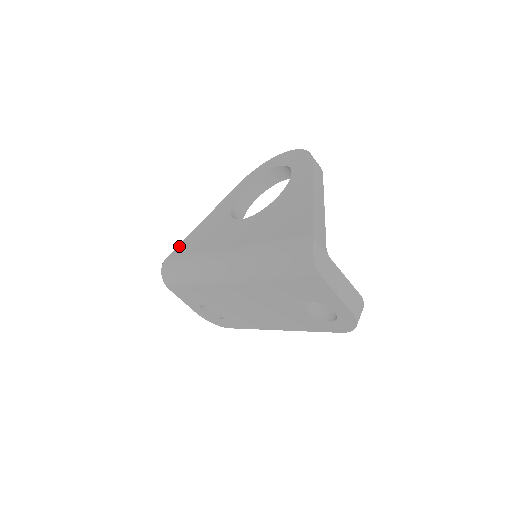
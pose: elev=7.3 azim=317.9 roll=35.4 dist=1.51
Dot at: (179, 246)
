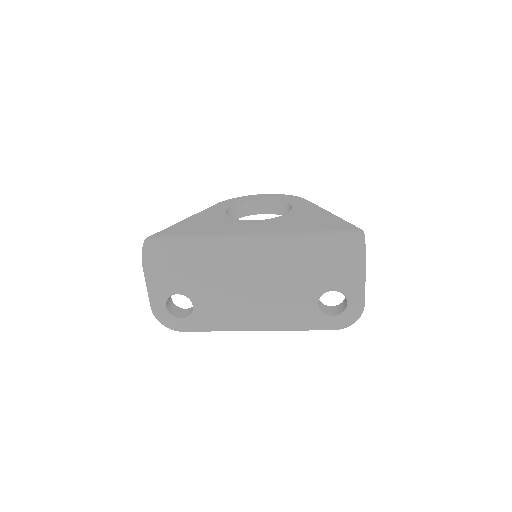
Dot at: (165, 230)
